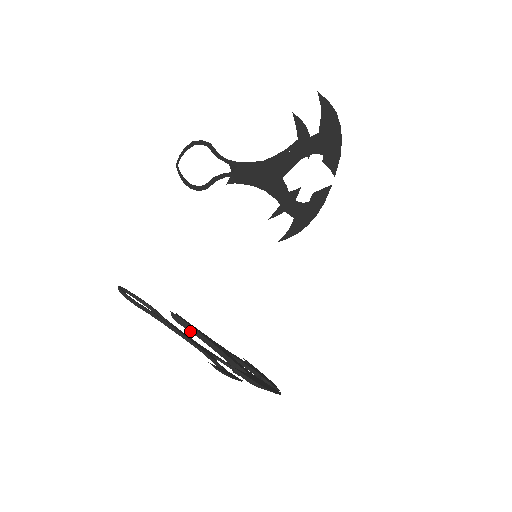
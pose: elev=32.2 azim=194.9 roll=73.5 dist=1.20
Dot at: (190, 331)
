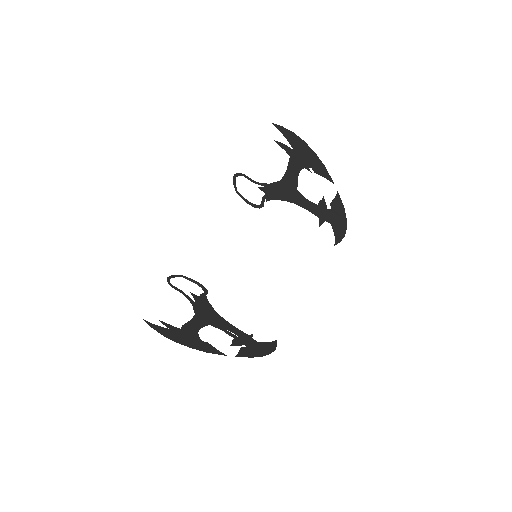
Dot at: occluded
